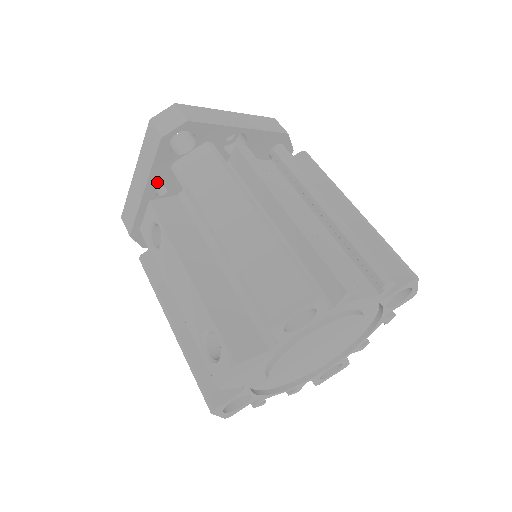
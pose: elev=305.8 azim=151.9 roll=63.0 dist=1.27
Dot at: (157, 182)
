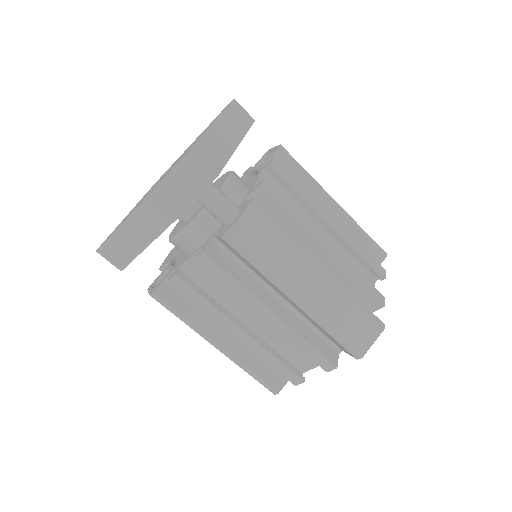
Dot at: occluded
